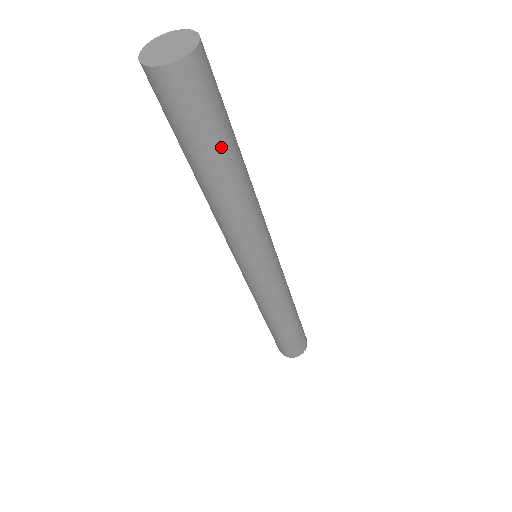
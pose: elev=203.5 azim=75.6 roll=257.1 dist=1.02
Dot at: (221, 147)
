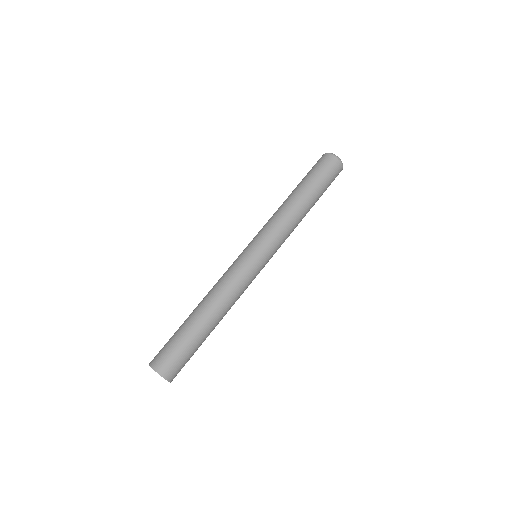
Dot at: occluded
